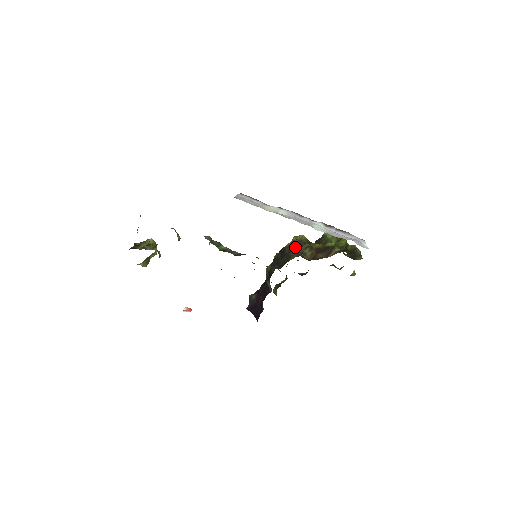
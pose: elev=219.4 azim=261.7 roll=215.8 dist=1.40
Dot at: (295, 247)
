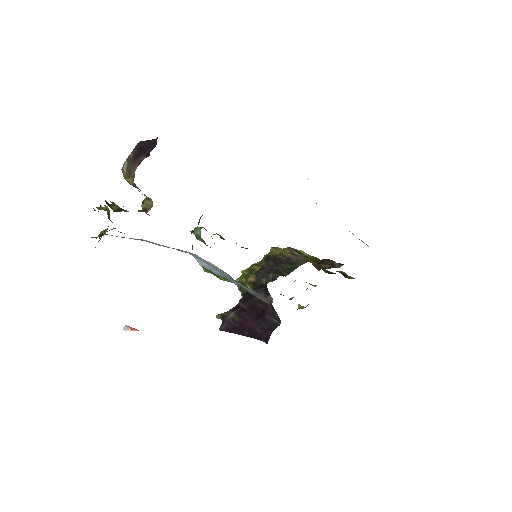
Dot at: (293, 254)
